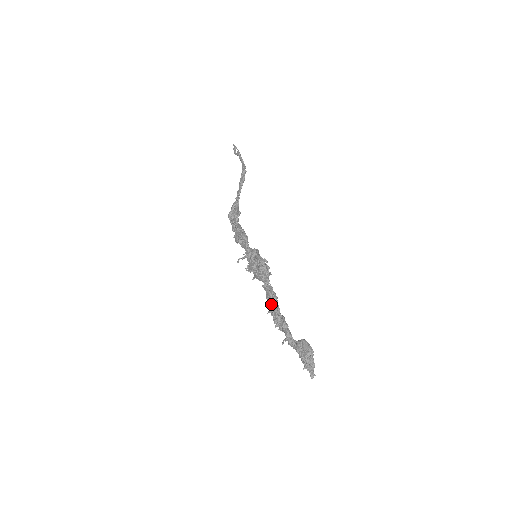
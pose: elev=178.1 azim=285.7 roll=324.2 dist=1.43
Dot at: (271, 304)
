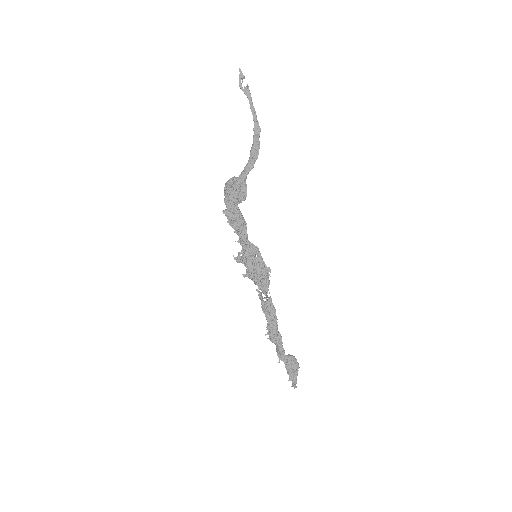
Dot at: (271, 320)
